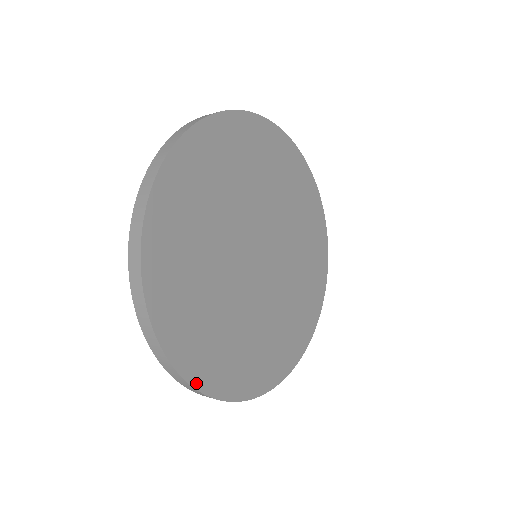
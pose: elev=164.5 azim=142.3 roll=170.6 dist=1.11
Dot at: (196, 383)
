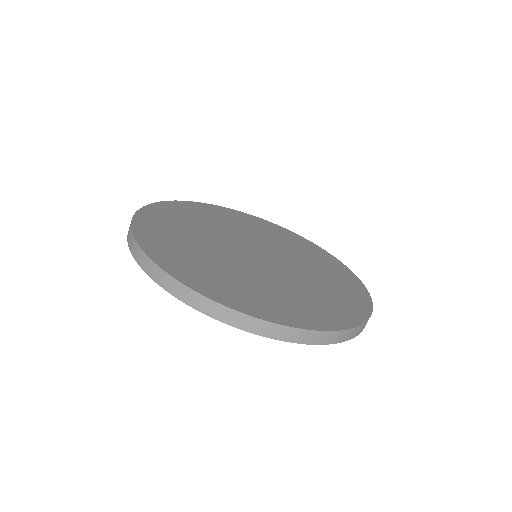
Dot at: (180, 279)
